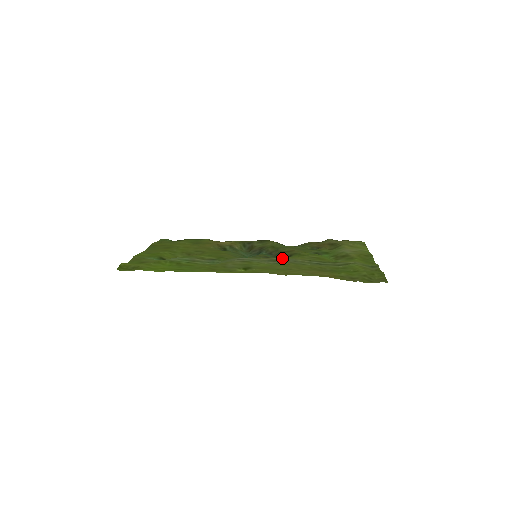
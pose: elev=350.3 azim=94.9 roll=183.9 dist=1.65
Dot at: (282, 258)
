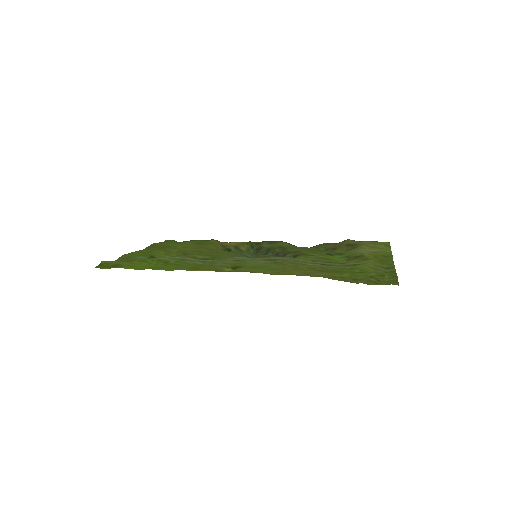
Dot at: (281, 257)
